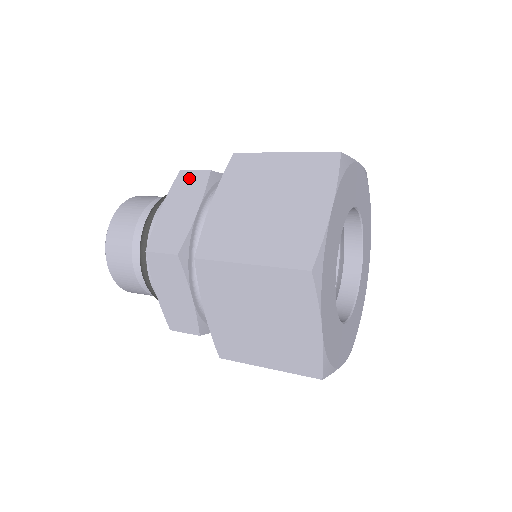
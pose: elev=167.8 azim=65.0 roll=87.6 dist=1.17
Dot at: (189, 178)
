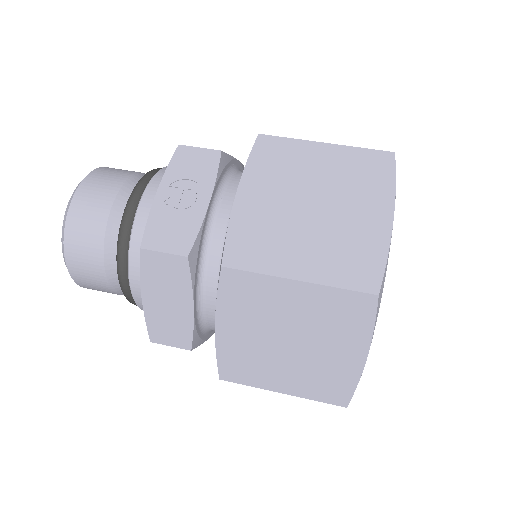
Dot at: (160, 264)
